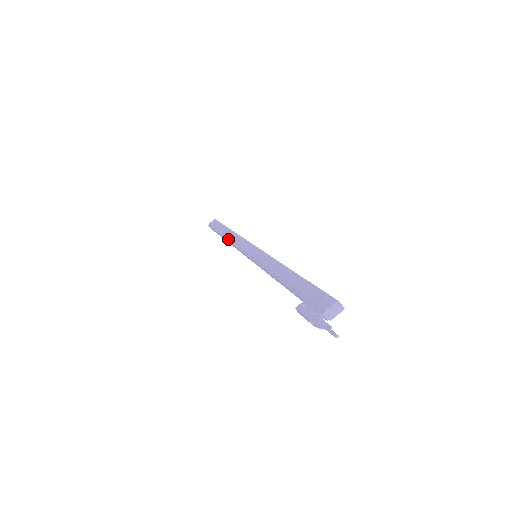
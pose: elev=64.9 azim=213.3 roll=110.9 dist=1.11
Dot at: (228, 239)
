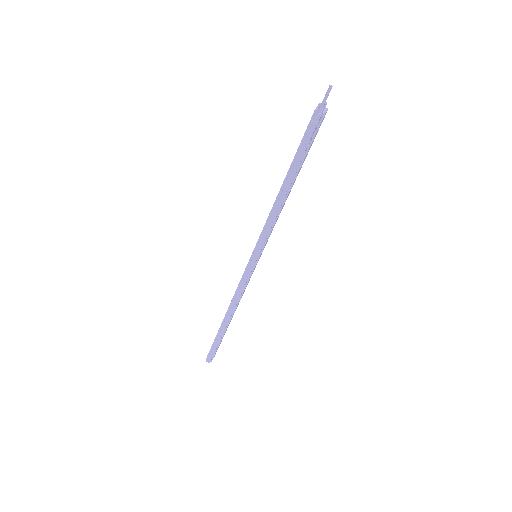
Dot at: (228, 310)
